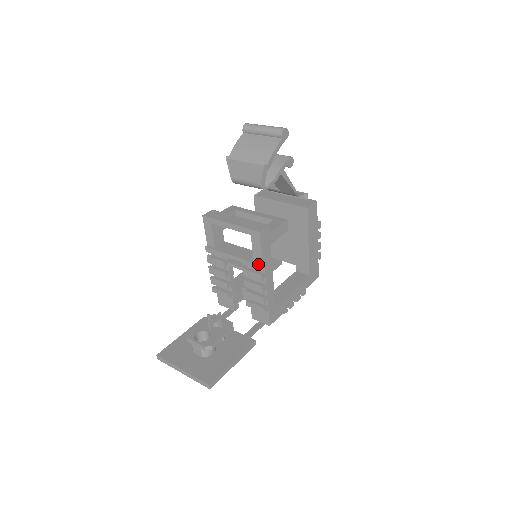
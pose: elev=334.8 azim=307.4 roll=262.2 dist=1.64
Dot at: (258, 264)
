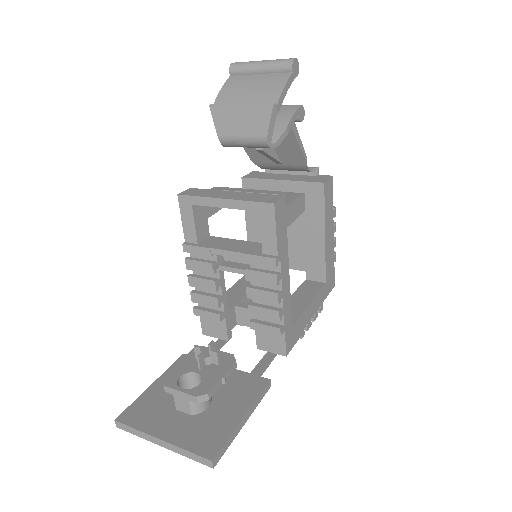
Dot at: (271, 257)
